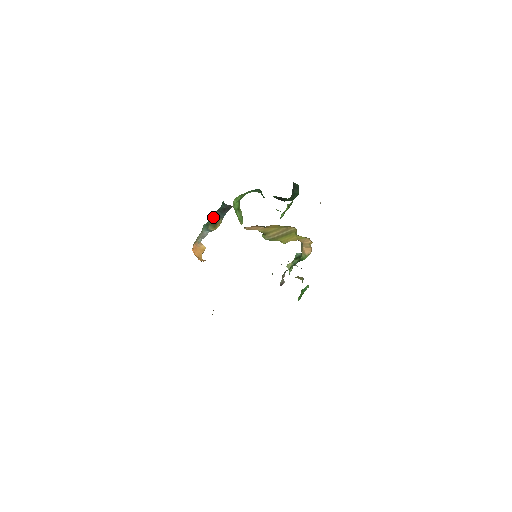
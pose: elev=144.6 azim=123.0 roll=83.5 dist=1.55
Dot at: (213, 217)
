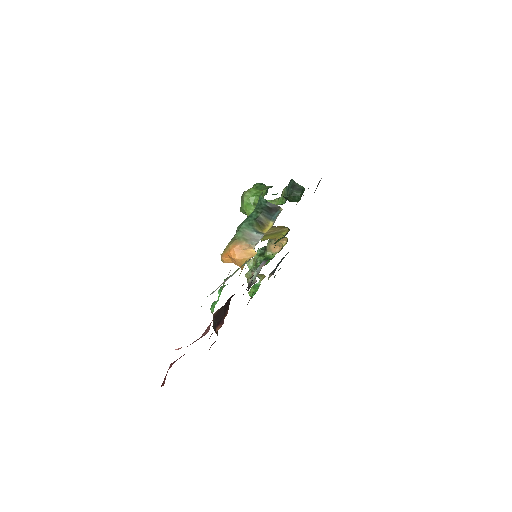
Dot at: (259, 216)
